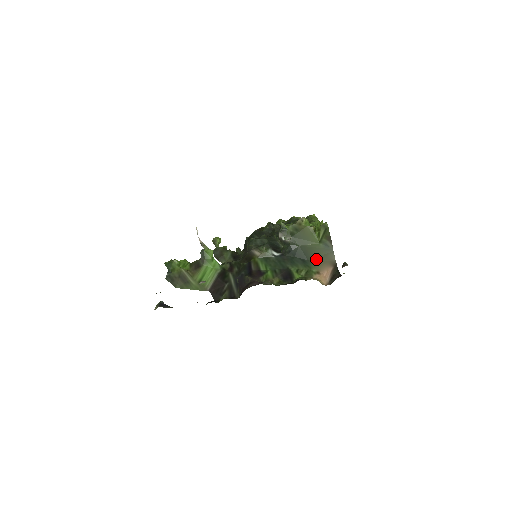
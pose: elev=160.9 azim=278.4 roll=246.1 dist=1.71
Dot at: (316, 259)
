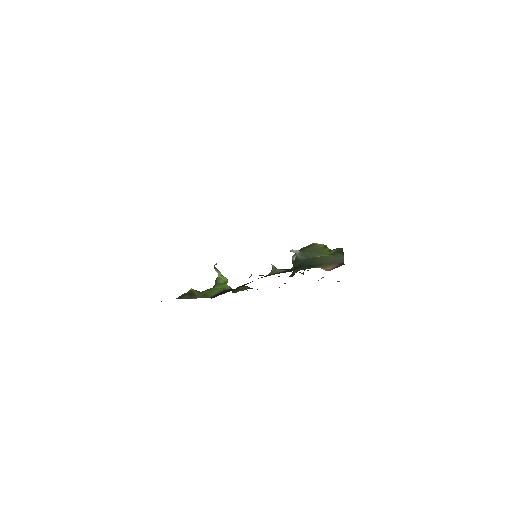
Dot at: (323, 263)
